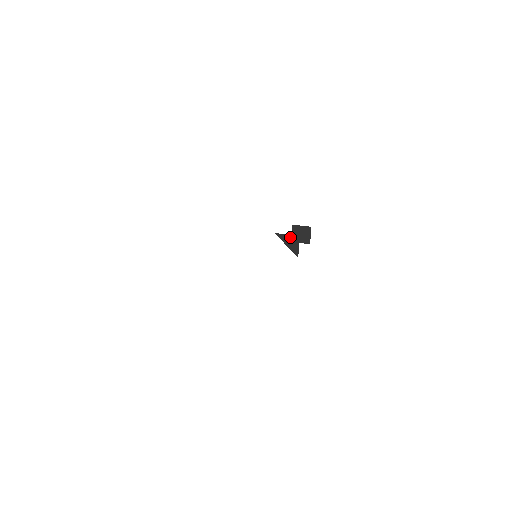
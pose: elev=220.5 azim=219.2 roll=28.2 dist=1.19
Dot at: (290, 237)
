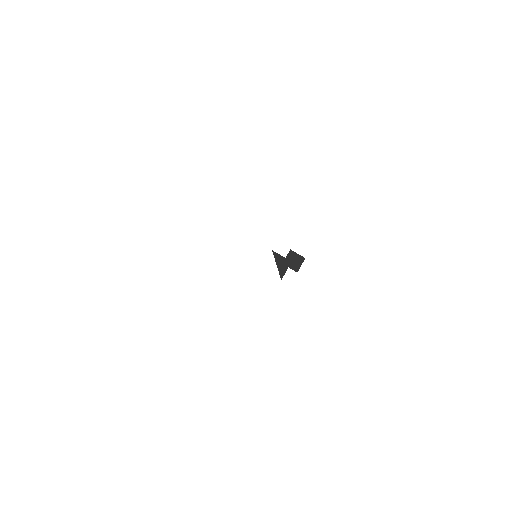
Dot at: (283, 259)
